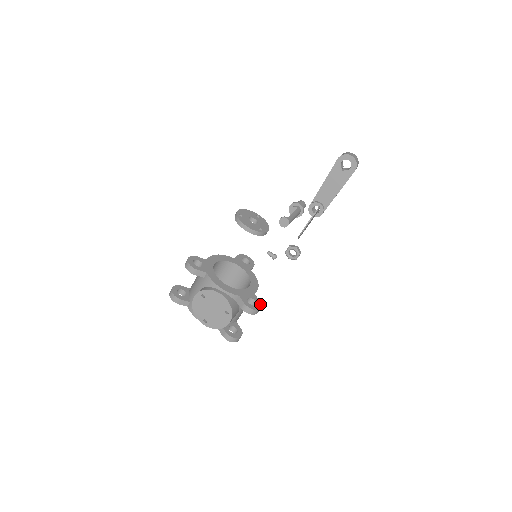
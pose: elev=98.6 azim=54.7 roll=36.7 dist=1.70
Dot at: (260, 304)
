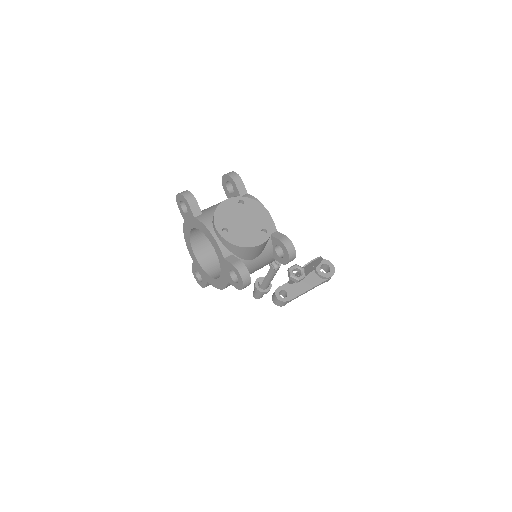
Dot at: occluded
